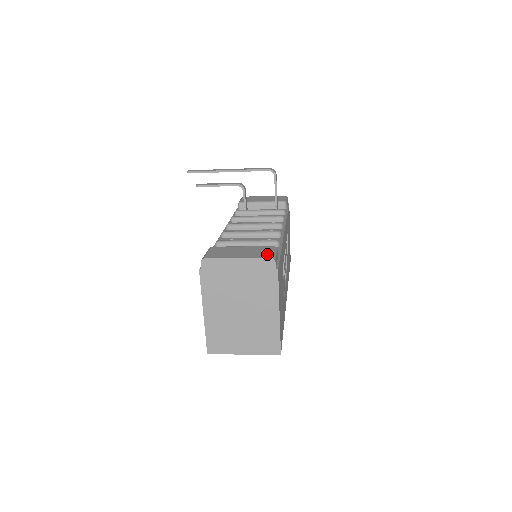
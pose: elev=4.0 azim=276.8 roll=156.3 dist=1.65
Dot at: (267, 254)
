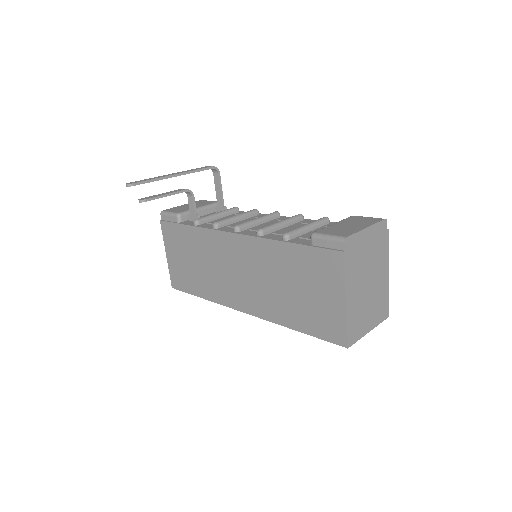
Dot at: (373, 219)
